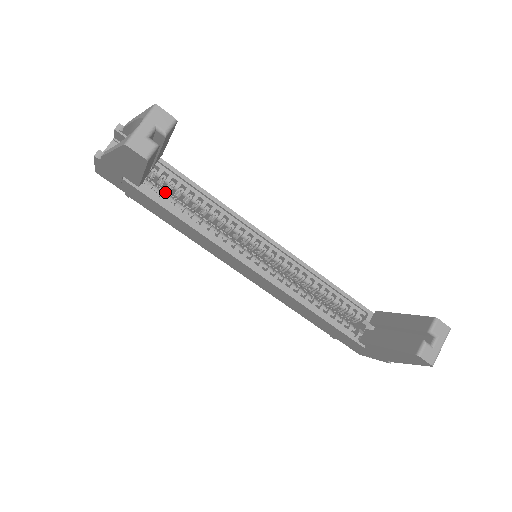
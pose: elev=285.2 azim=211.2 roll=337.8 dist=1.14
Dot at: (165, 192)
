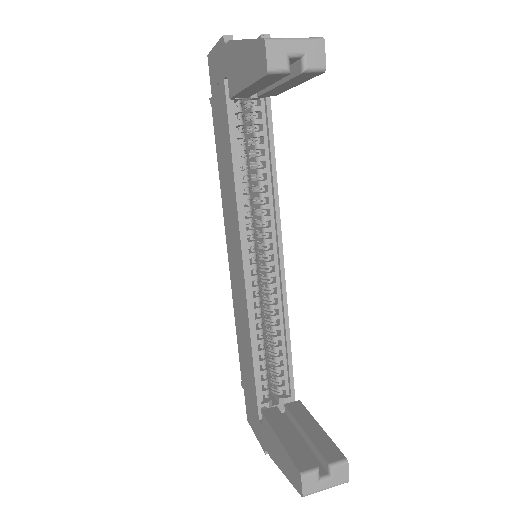
Dot at: occluded
